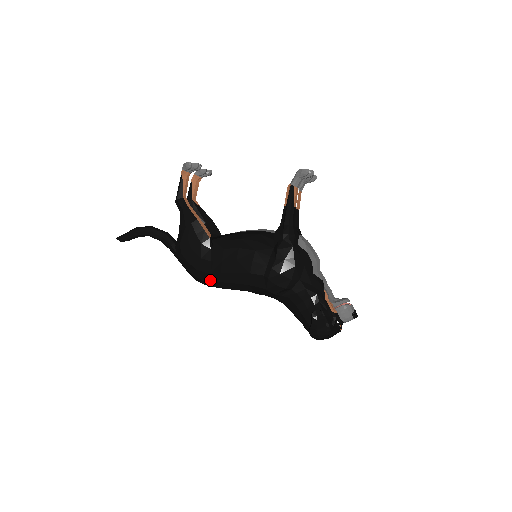
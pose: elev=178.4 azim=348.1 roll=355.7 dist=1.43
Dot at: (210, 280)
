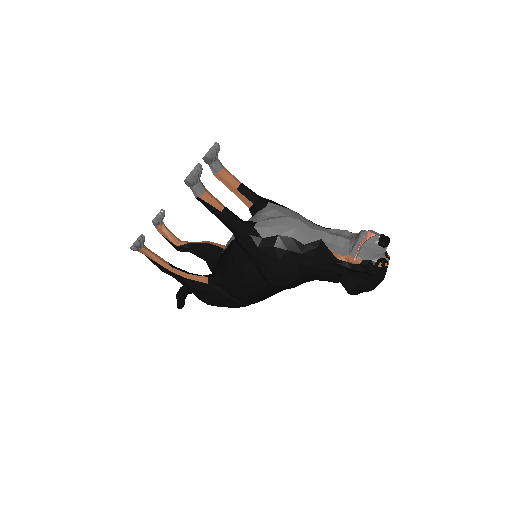
Dot at: (248, 304)
